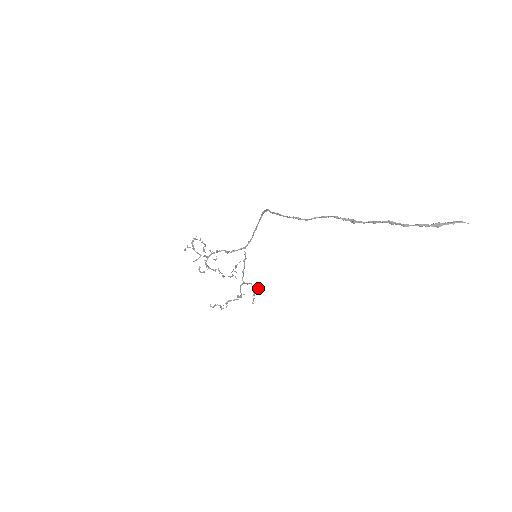
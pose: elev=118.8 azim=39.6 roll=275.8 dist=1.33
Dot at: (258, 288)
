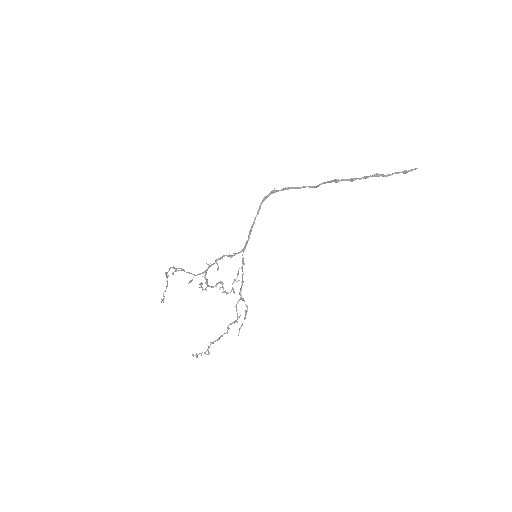
Dot at: occluded
